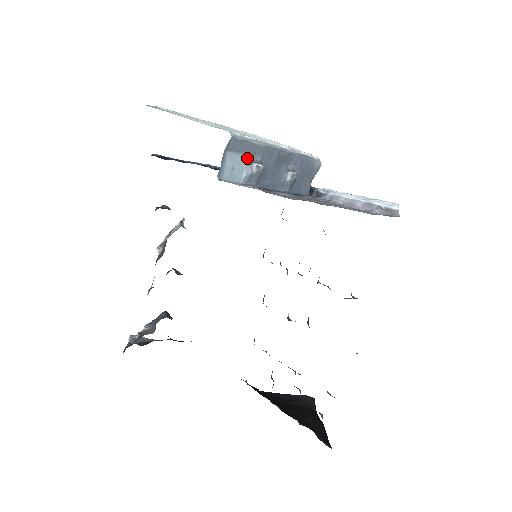
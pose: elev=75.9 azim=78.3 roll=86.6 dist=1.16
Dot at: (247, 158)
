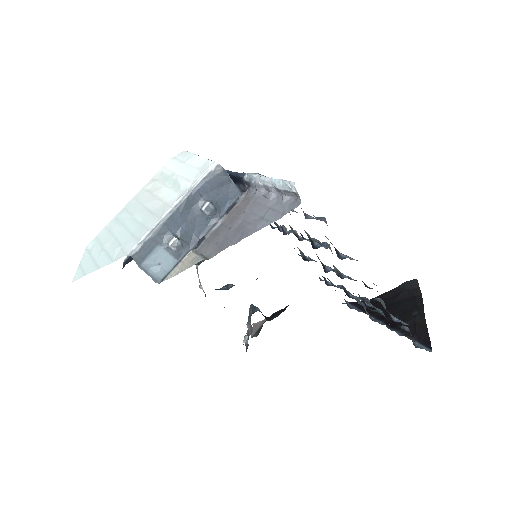
Dot at: (160, 246)
